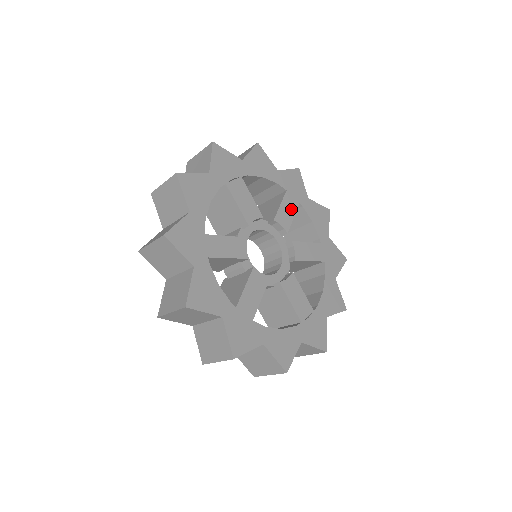
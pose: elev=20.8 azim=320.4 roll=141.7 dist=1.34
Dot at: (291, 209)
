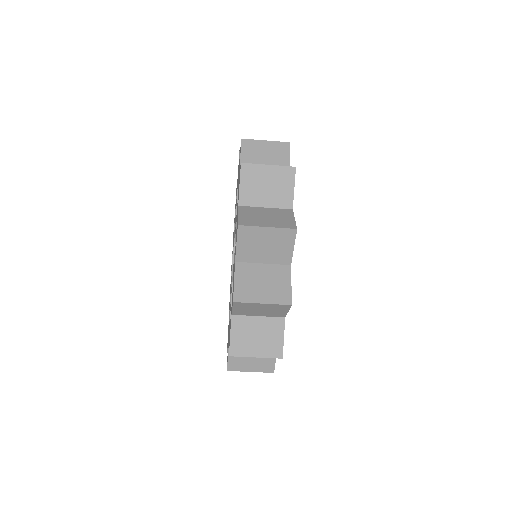
Dot at: occluded
